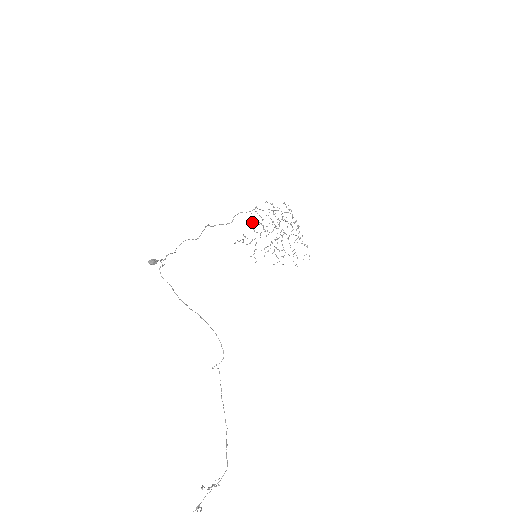
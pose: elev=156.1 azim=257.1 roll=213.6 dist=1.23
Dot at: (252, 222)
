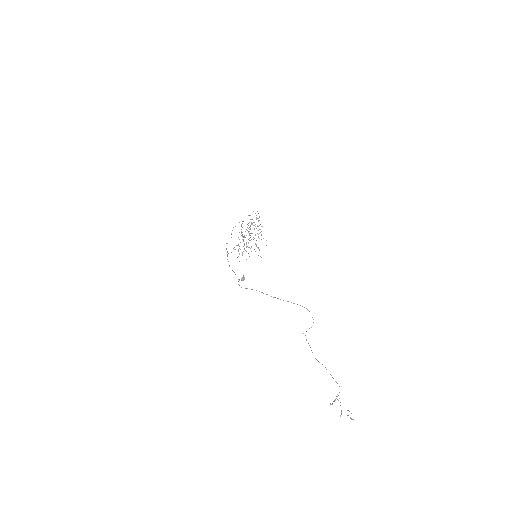
Dot at: (239, 232)
